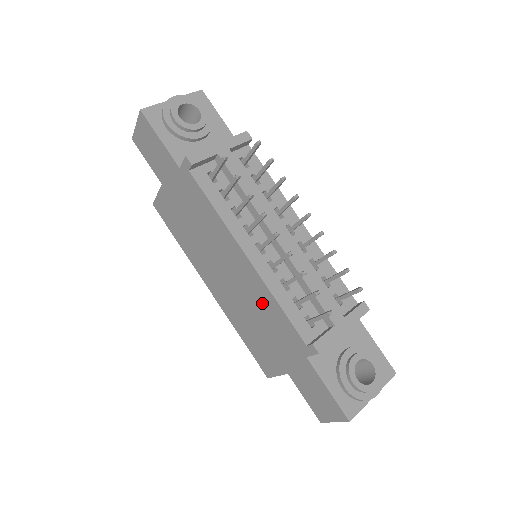
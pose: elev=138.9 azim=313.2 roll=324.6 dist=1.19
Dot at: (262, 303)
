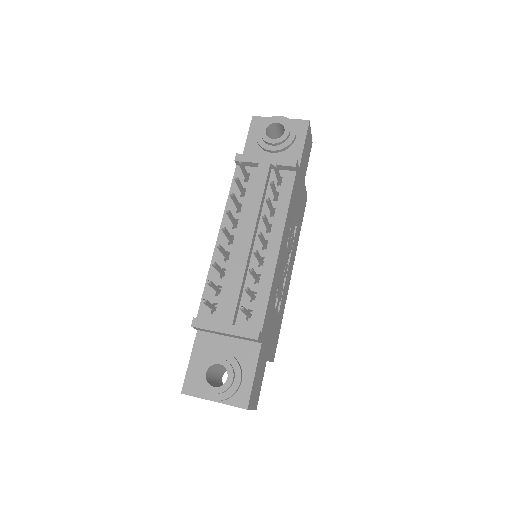
Dot at: occluded
